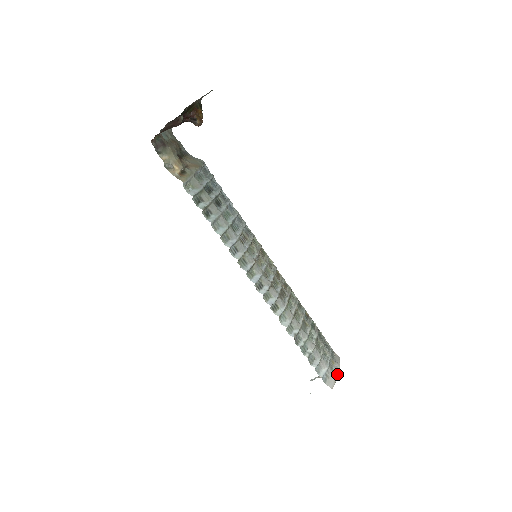
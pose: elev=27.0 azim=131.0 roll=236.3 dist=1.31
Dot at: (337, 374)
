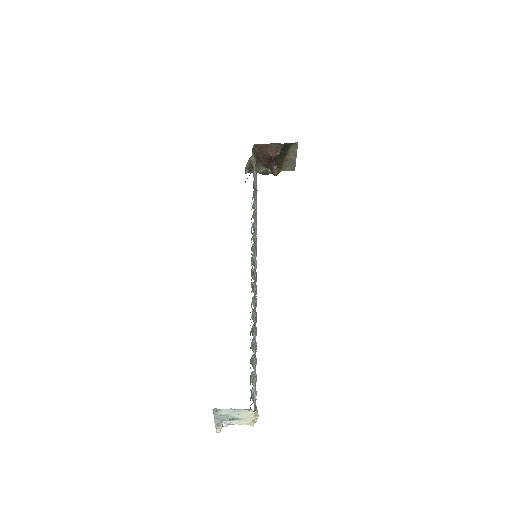
Dot at: occluded
